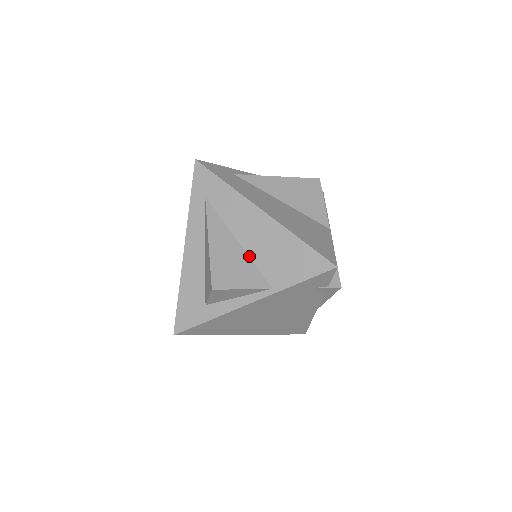
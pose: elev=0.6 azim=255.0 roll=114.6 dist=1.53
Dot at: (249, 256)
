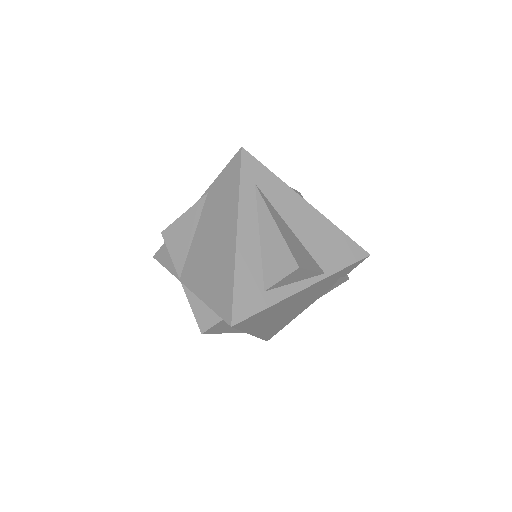
Dot at: (302, 243)
